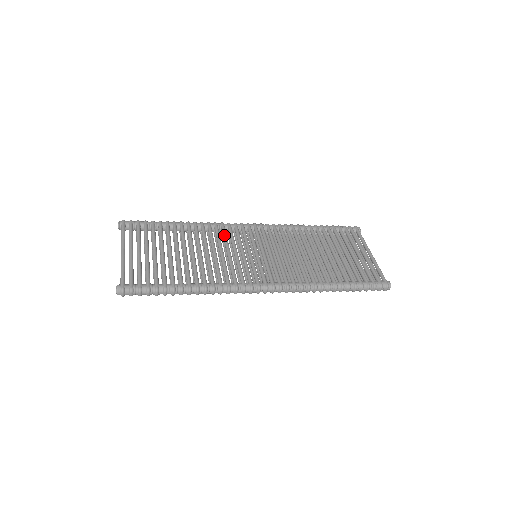
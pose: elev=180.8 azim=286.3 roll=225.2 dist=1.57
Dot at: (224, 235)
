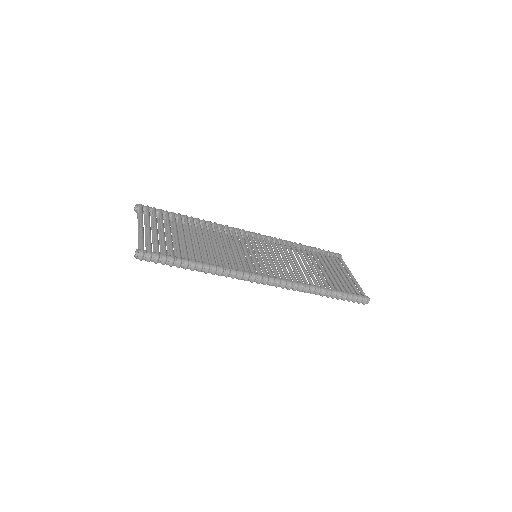
Dot at: (229, 234)
